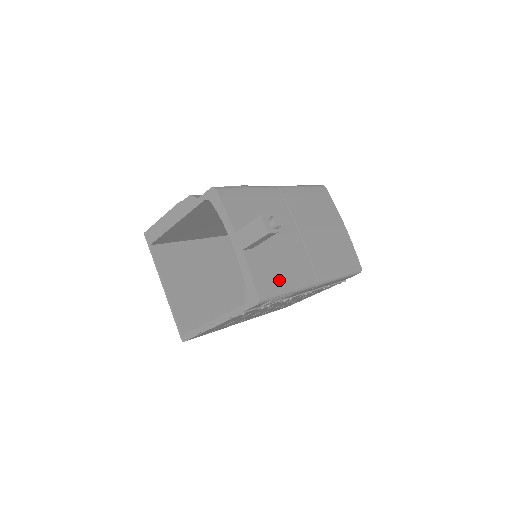
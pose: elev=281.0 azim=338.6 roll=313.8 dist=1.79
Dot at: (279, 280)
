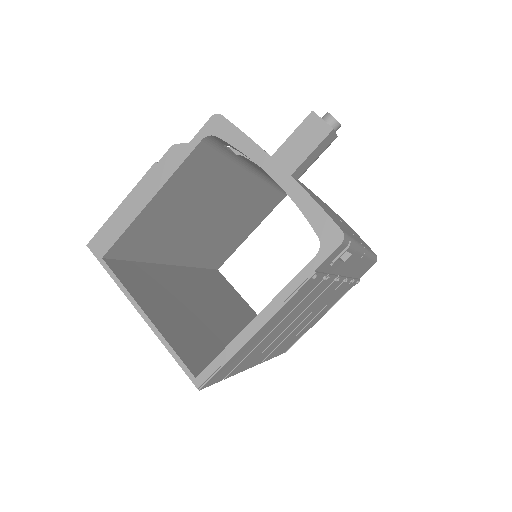
Dot at: occluded
